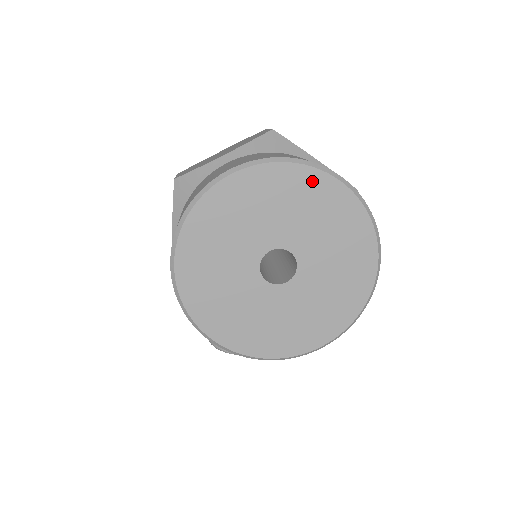
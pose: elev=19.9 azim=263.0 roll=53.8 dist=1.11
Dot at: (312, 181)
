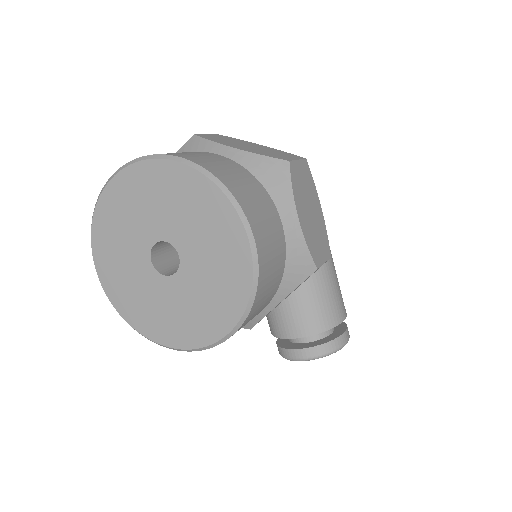
Dot at: (159, 171)
